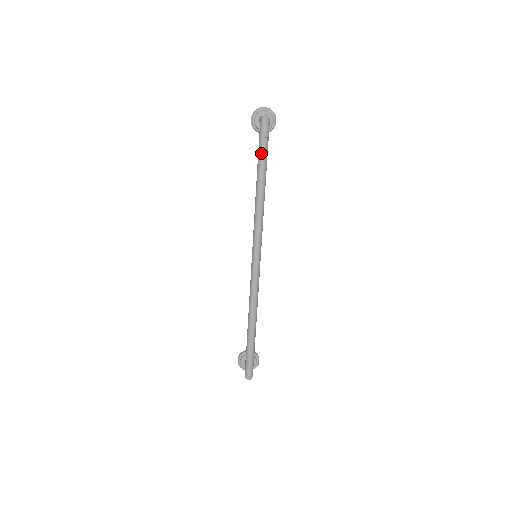
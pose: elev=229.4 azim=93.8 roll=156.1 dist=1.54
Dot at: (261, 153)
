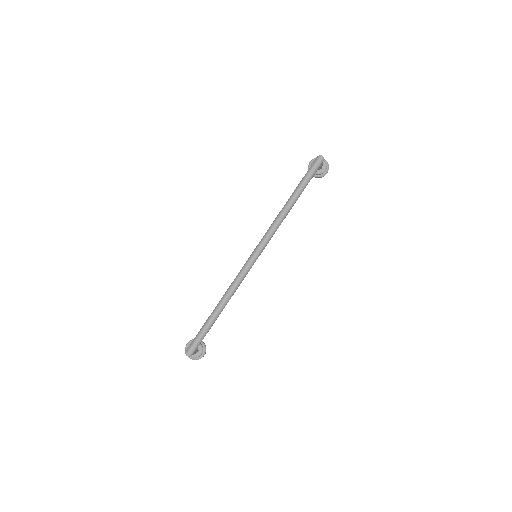
Dot at: (304, 179)
